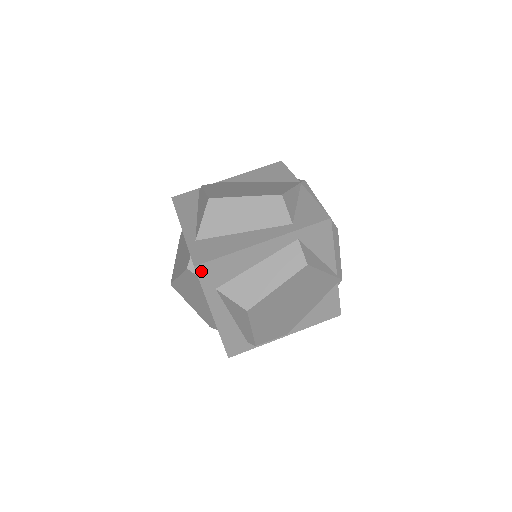
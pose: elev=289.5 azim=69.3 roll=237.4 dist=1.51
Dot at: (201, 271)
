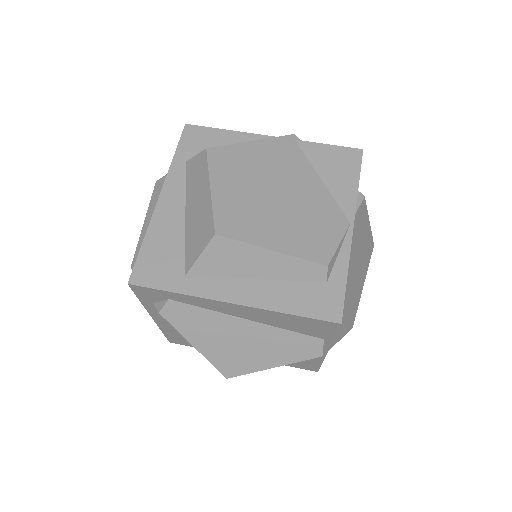
Dot at: (142, 280)
